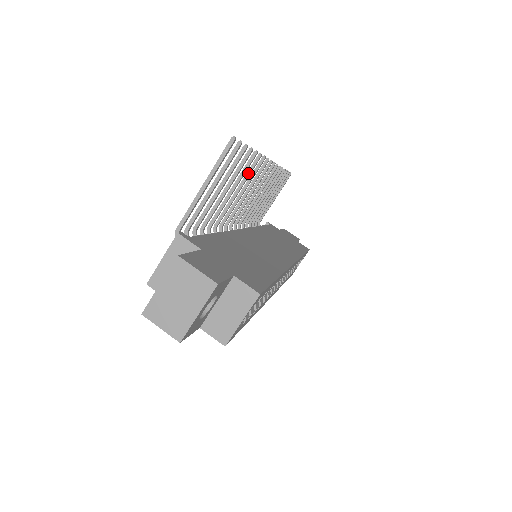
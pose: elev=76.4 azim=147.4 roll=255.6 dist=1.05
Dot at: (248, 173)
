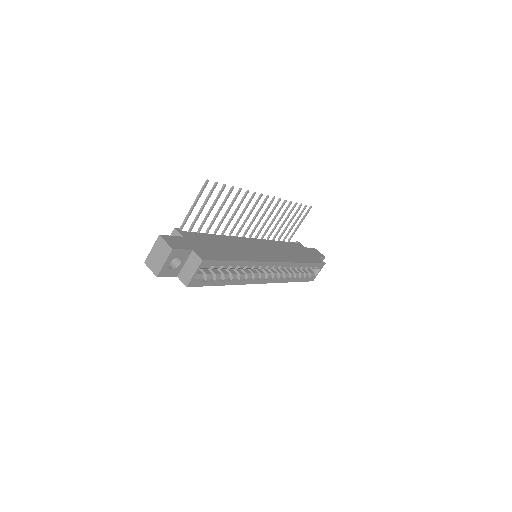
Dot at: (241, 201)
